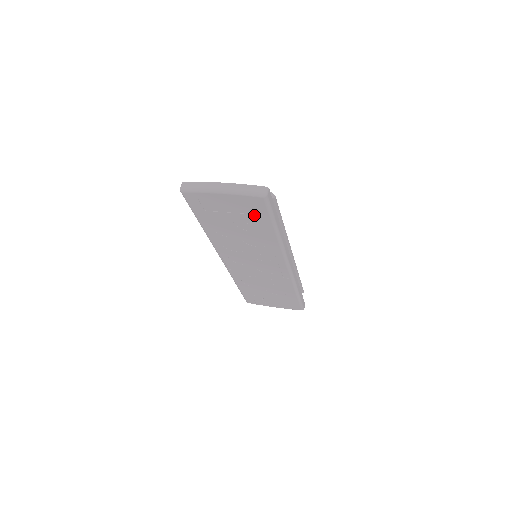
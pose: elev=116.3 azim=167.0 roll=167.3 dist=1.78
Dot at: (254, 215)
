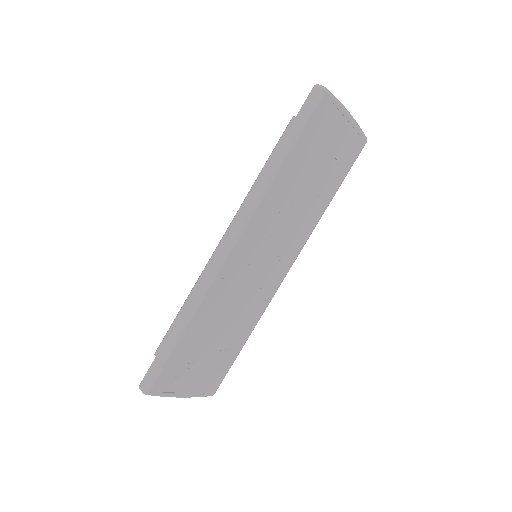
Dot at: (341, 164)
